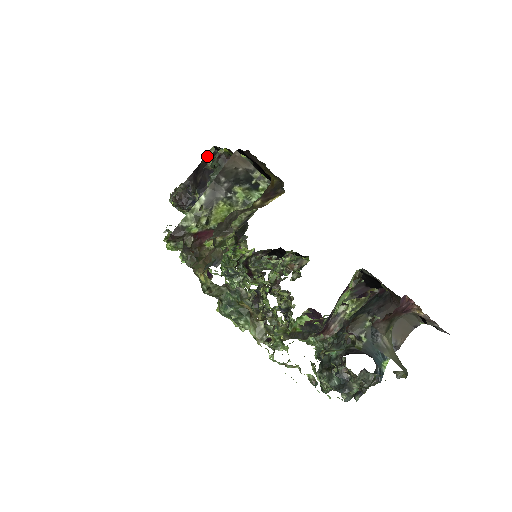
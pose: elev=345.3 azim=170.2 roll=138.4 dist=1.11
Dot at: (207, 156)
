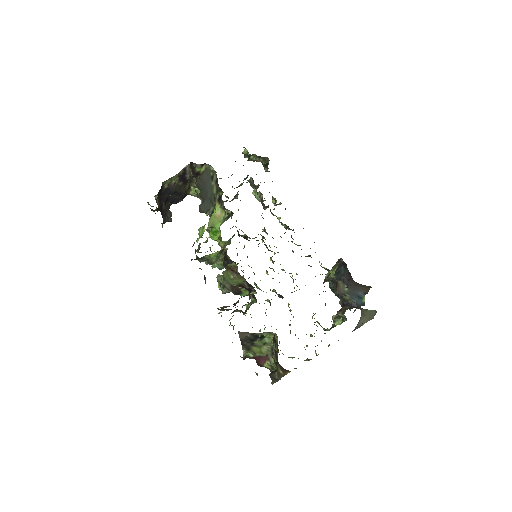
Dot at: (157, 201)
